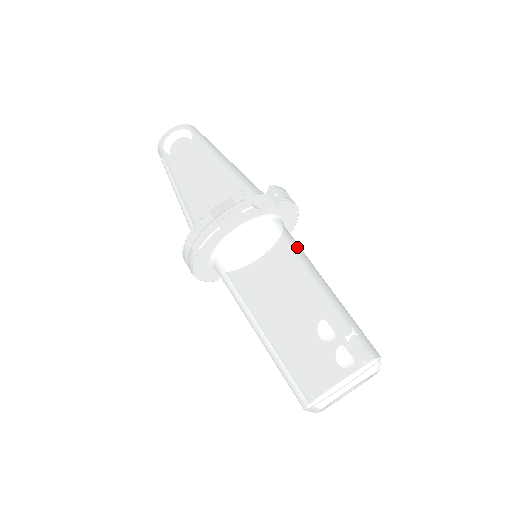
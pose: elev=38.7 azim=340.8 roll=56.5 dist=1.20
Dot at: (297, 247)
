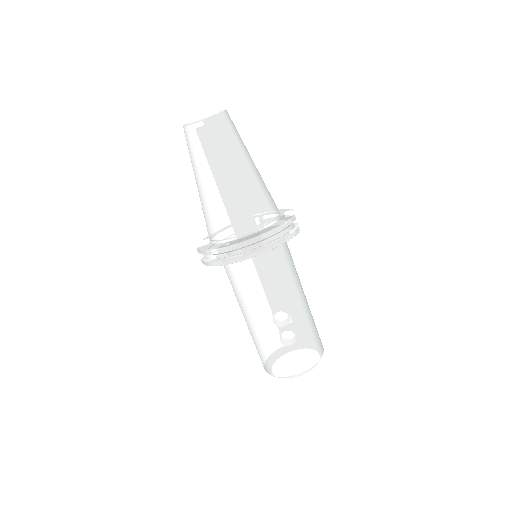
Dot at: occluded
